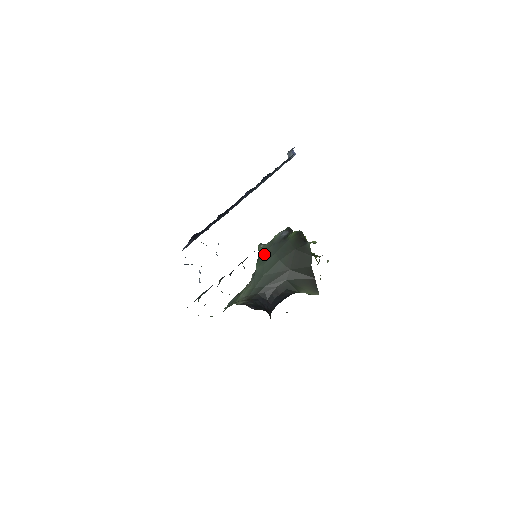
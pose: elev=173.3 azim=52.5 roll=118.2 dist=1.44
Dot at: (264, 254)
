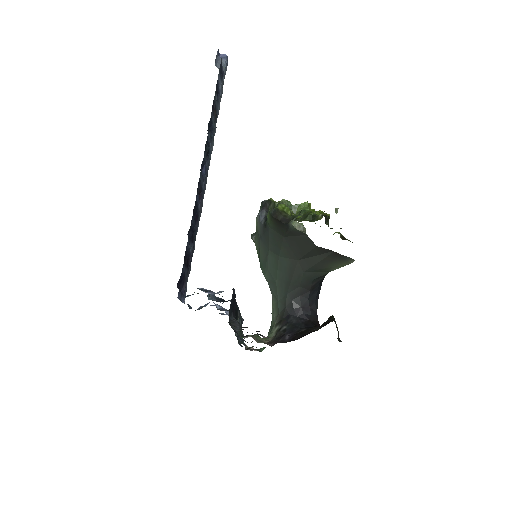
Dot at: (260, 254)
